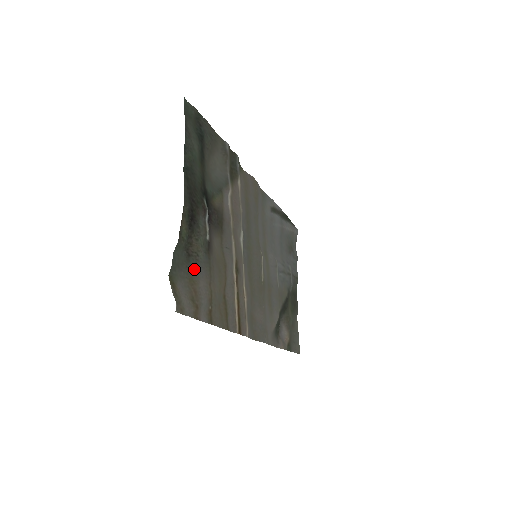
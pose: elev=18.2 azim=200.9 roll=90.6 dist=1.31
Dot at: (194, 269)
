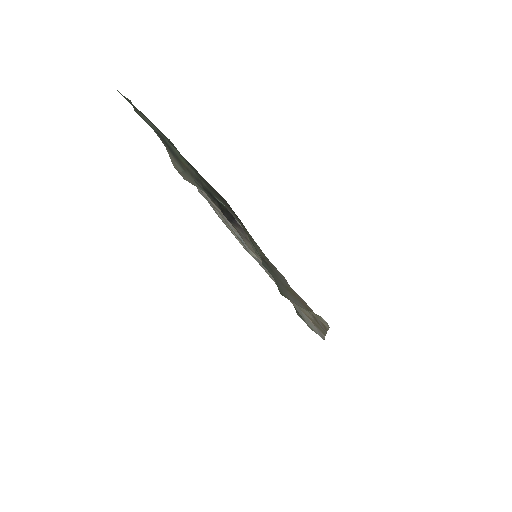
Dot at: (279, 277)
